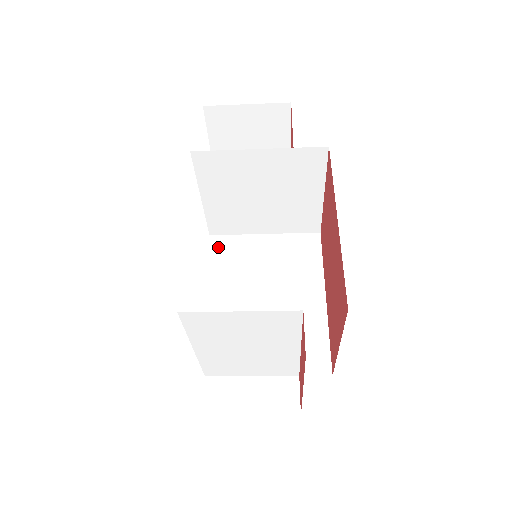
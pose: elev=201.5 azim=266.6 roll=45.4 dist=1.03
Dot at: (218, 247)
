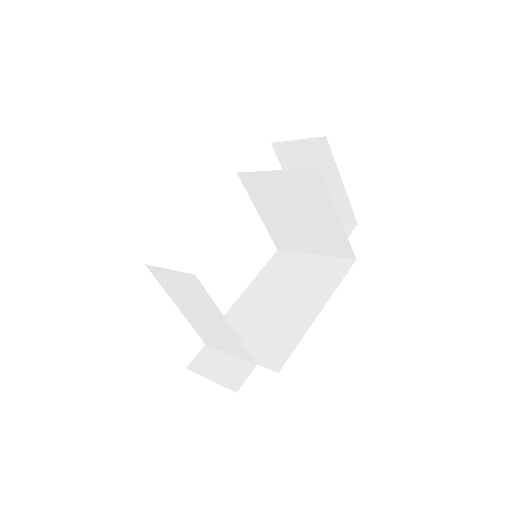
Dot at: (276, 259)
